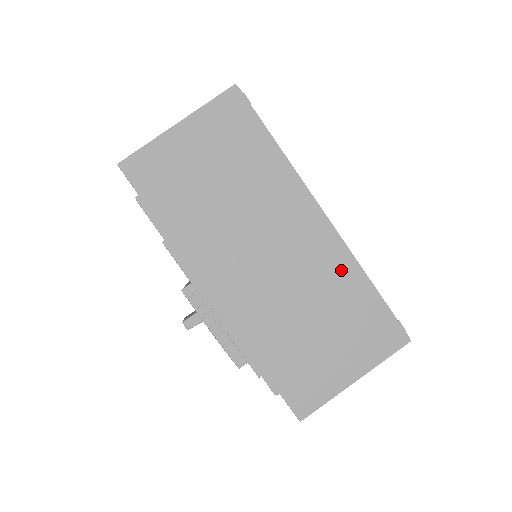
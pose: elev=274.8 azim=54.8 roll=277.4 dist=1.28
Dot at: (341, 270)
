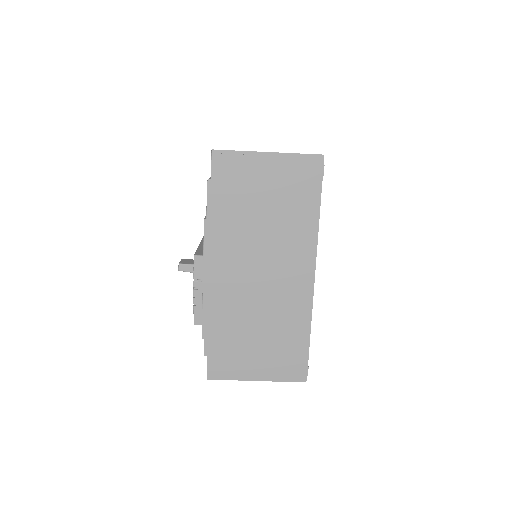
Dot at: (298, 314)
